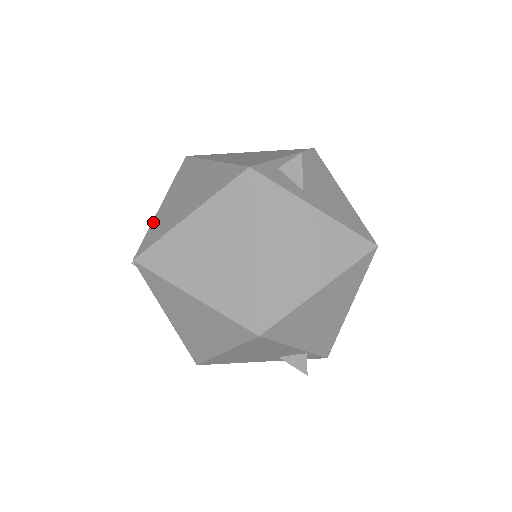
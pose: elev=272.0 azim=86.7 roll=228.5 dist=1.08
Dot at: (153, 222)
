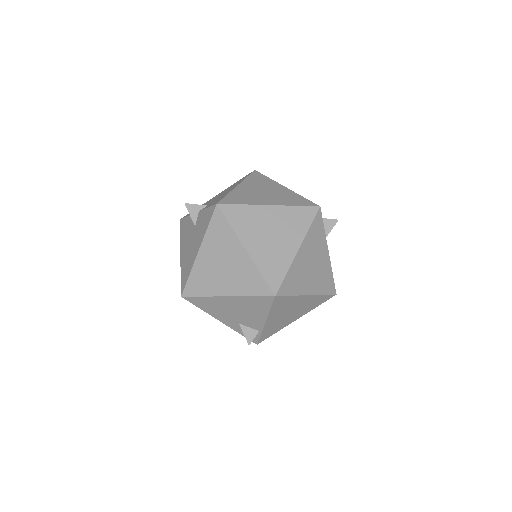
Dot at: (233, 192)
